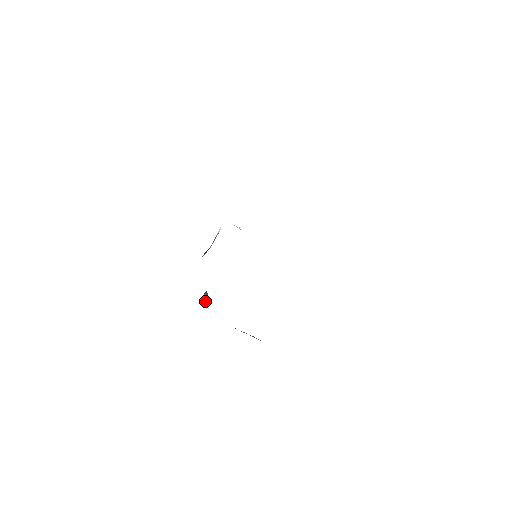
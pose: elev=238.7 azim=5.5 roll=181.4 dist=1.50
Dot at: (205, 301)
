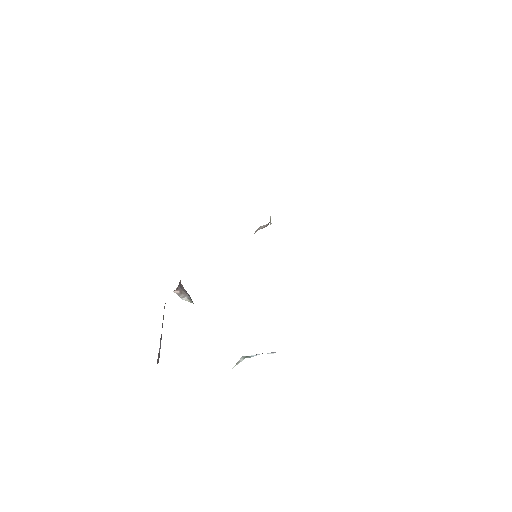
Dot at: (181, 285)
